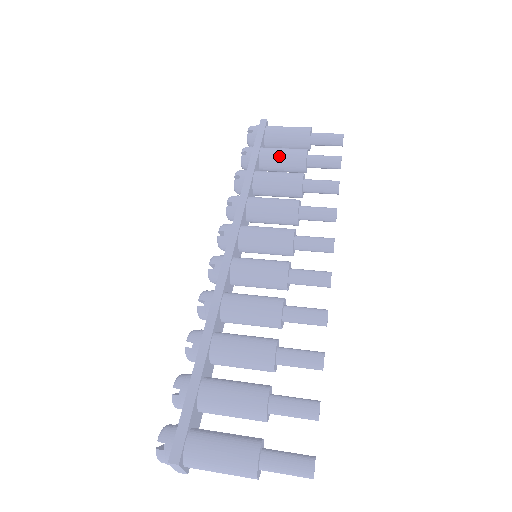
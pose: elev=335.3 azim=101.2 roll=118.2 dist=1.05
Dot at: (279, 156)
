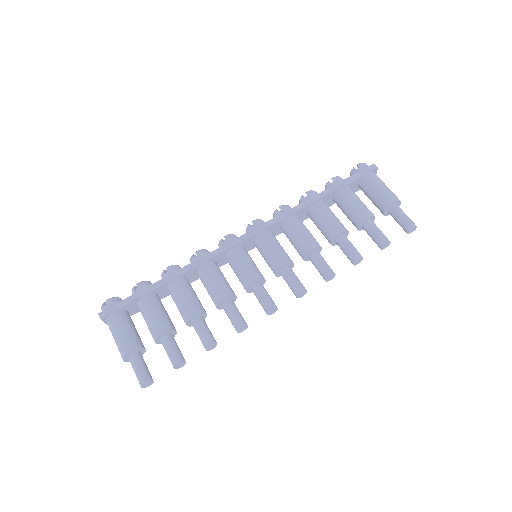
Dot at: (348, 203)
